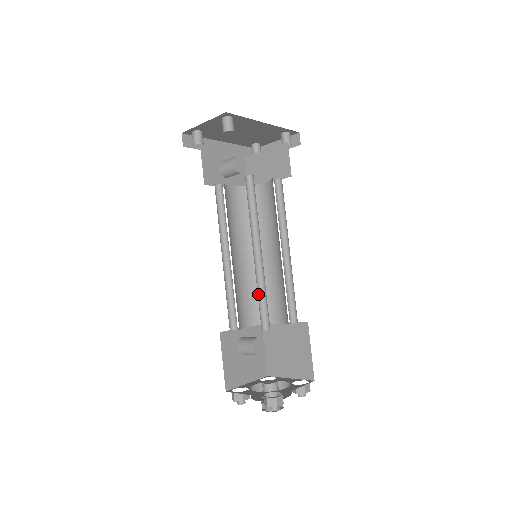
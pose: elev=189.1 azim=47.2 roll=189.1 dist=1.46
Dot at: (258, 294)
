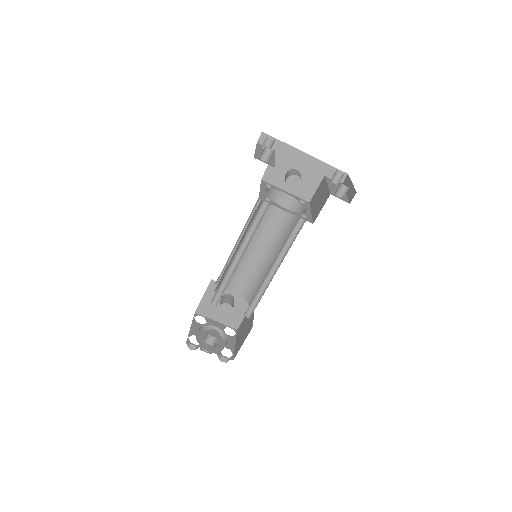
Dot at: (225, 280)
